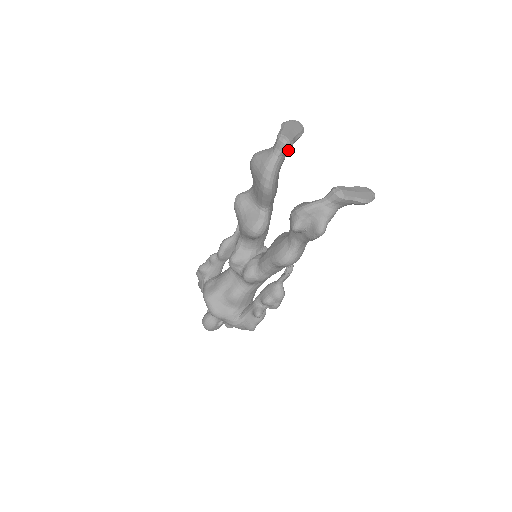
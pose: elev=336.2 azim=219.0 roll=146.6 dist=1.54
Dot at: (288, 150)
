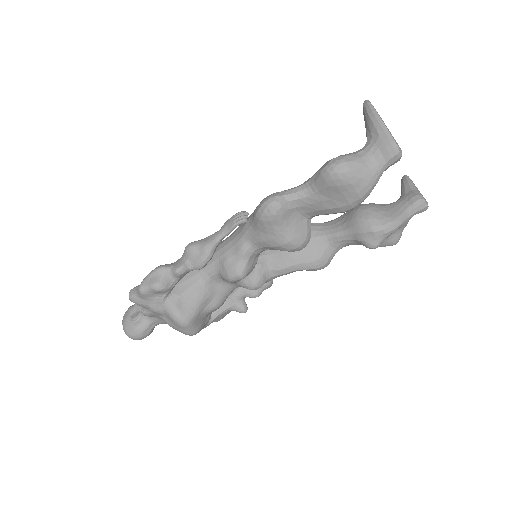
Dot at: occluded
